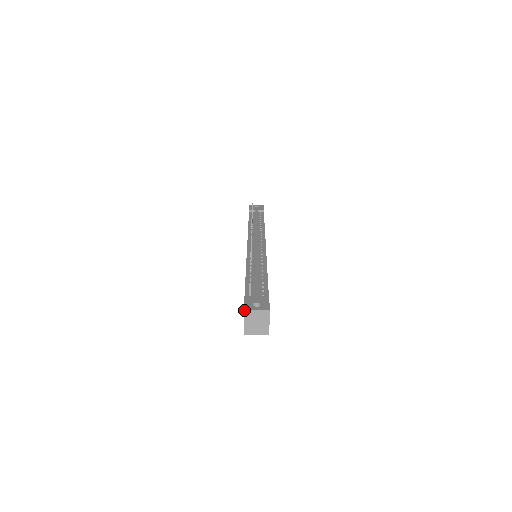
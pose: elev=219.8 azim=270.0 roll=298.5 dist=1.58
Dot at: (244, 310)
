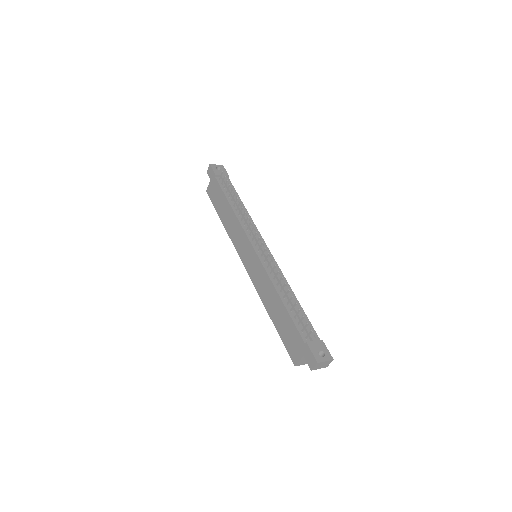
Dot at: (318, 363)
